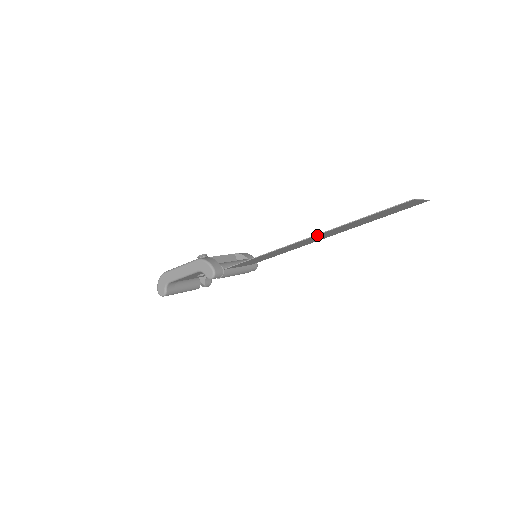
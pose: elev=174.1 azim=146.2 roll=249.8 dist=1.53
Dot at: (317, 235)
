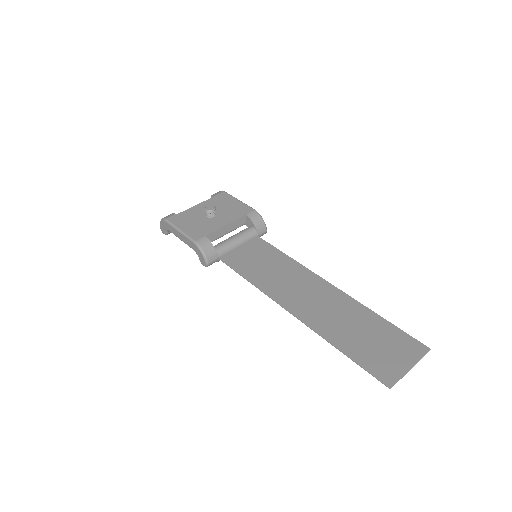
Dot at: (302, 318)
